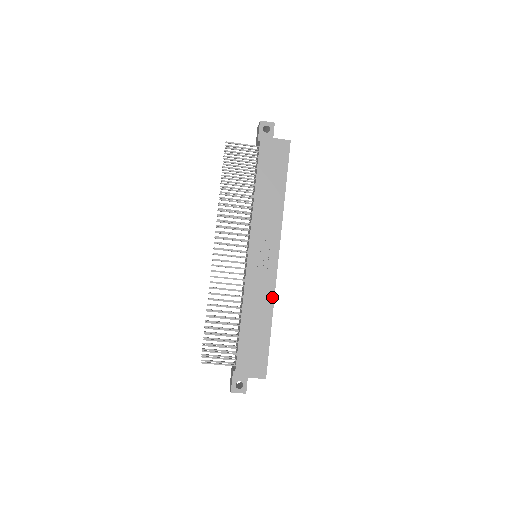
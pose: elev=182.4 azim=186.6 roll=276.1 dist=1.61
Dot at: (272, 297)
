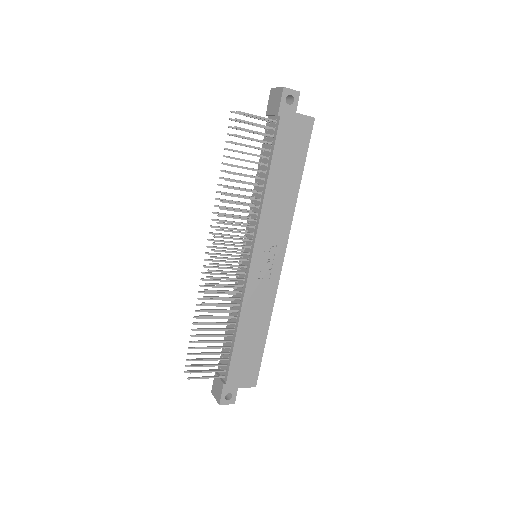
Dot at: (272, 304)
